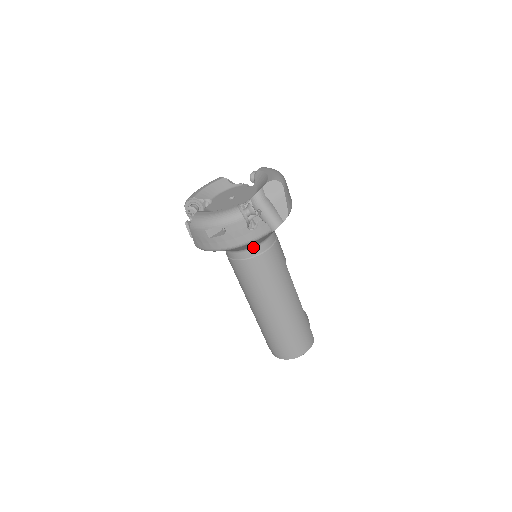
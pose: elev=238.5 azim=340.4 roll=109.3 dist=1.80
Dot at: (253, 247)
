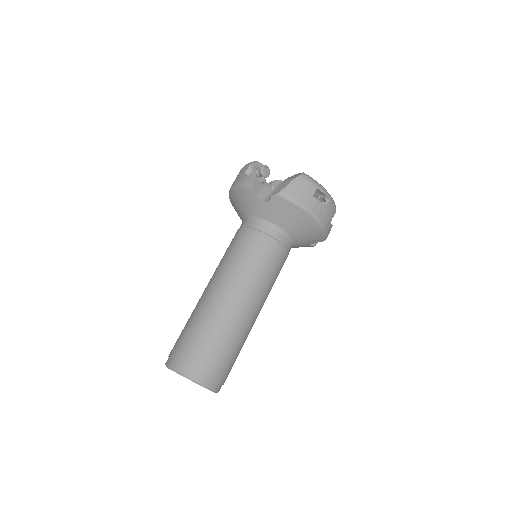
Dot at: (292, 241)
